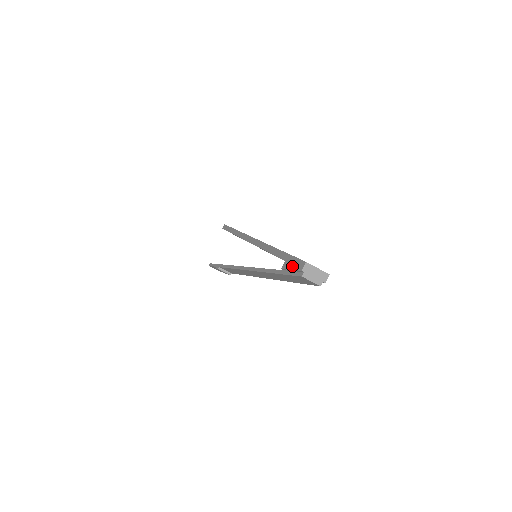
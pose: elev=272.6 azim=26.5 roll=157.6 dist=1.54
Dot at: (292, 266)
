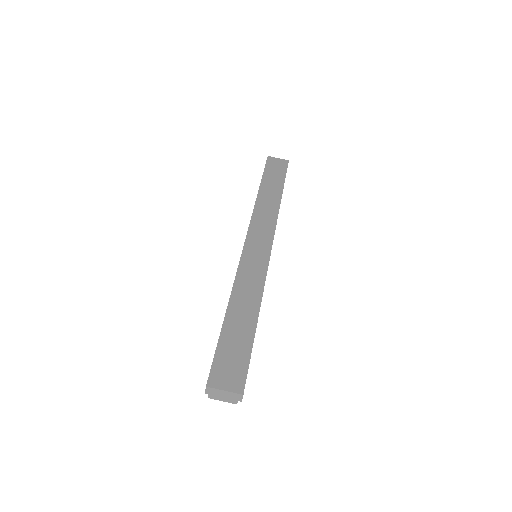
Dot at: occluded
